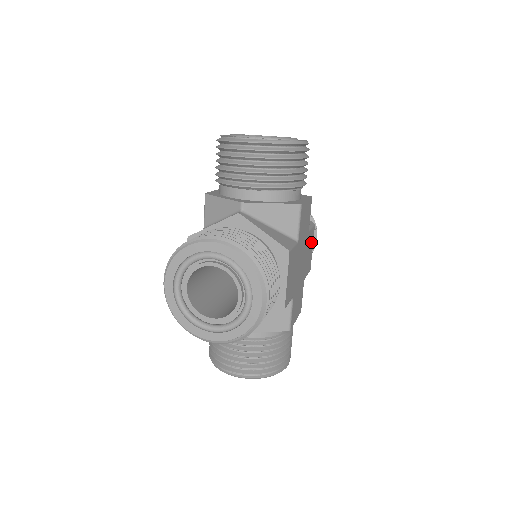
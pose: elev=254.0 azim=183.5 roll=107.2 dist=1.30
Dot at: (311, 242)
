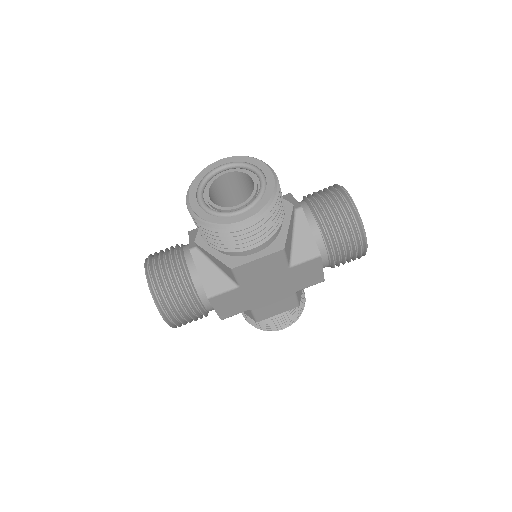
Dot at: (311, 268)
